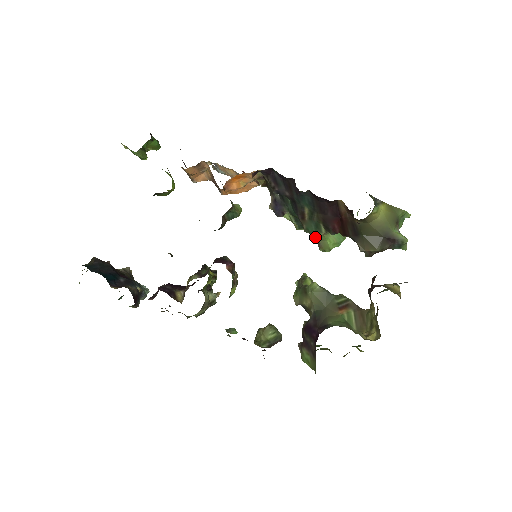
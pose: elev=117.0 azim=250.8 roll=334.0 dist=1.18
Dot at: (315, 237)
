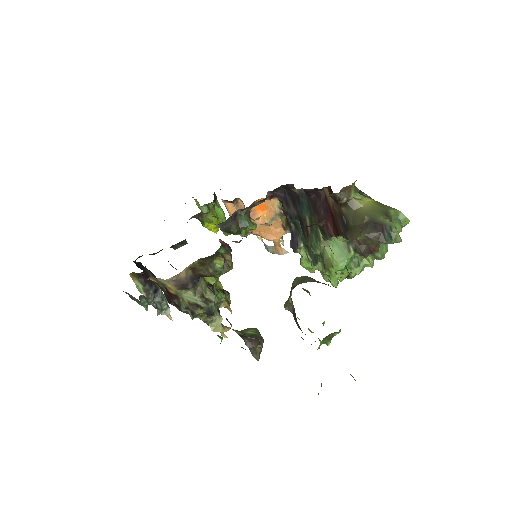
Dot at: (322, 260)
